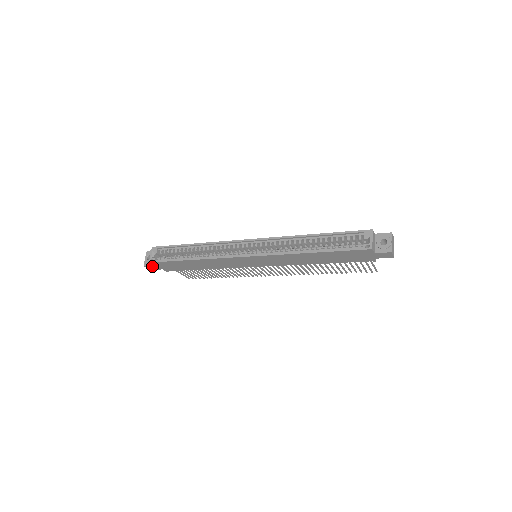
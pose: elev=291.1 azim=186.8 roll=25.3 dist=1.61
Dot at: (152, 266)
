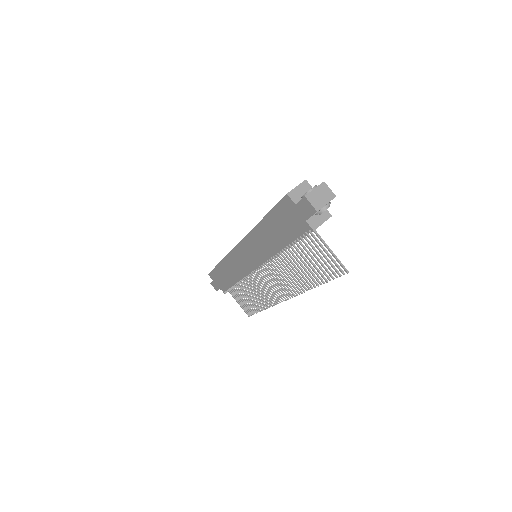
Dot at: (213, 282)
